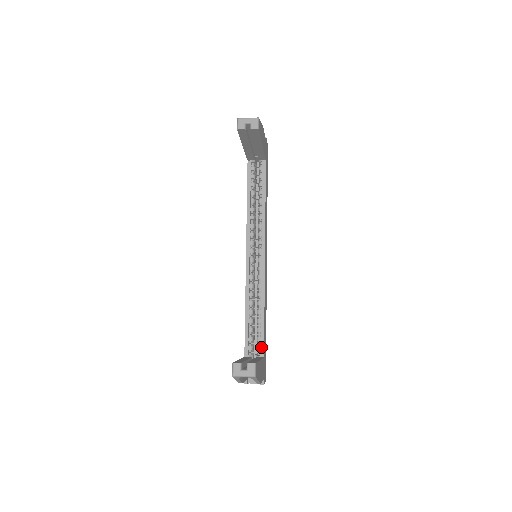
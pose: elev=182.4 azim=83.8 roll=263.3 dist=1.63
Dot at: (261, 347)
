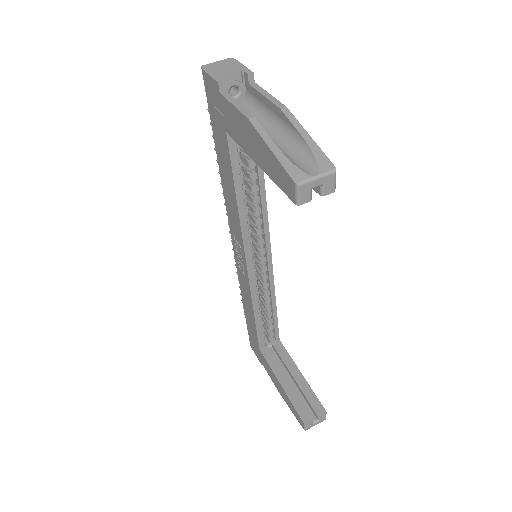
Dot at: (276, 334)
